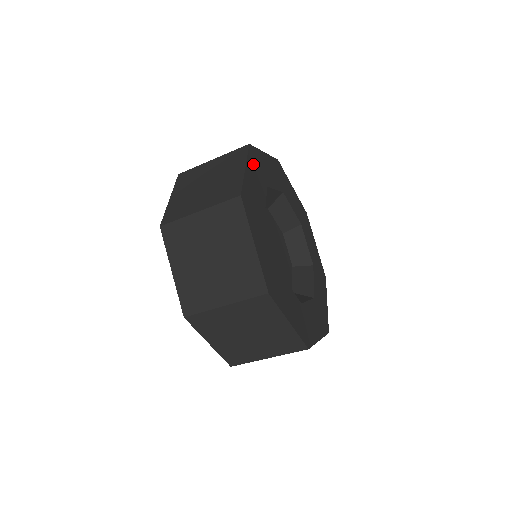
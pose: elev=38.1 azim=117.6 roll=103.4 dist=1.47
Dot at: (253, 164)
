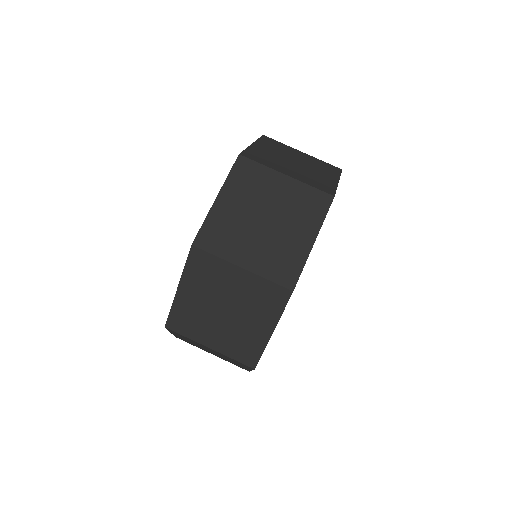
Dot at: occluded
